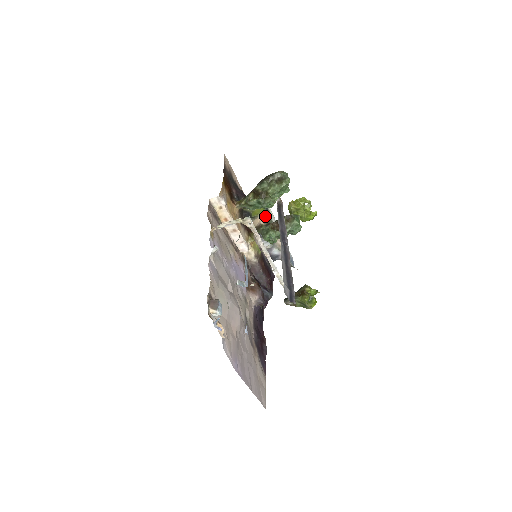
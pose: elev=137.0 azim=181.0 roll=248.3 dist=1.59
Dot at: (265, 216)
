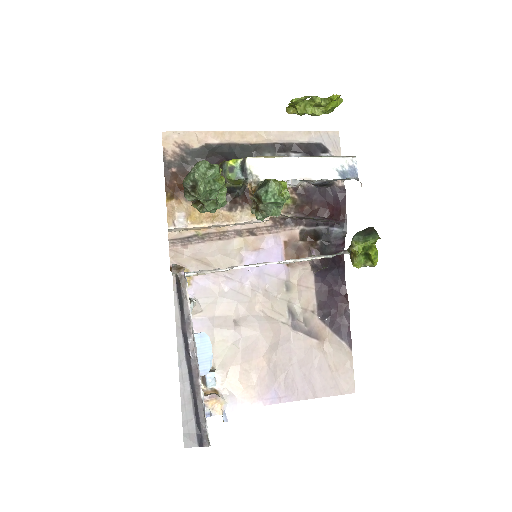
Dot at: occluded
